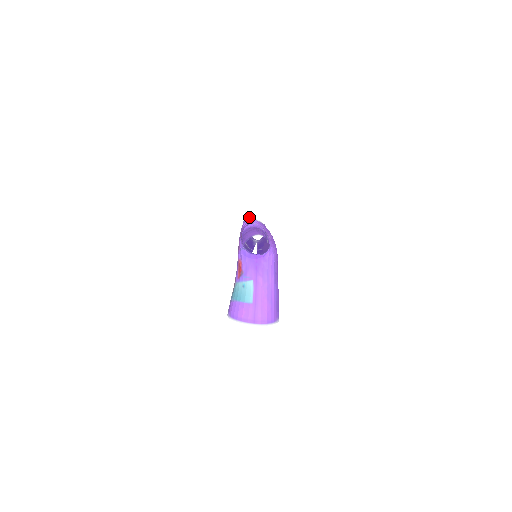
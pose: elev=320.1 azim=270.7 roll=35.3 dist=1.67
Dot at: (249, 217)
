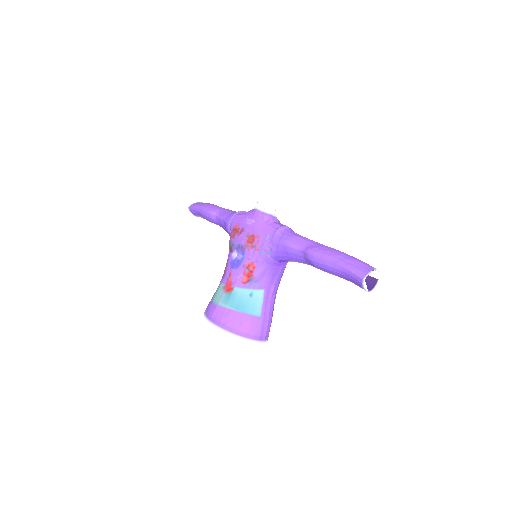
Dot at: (269, 212)
